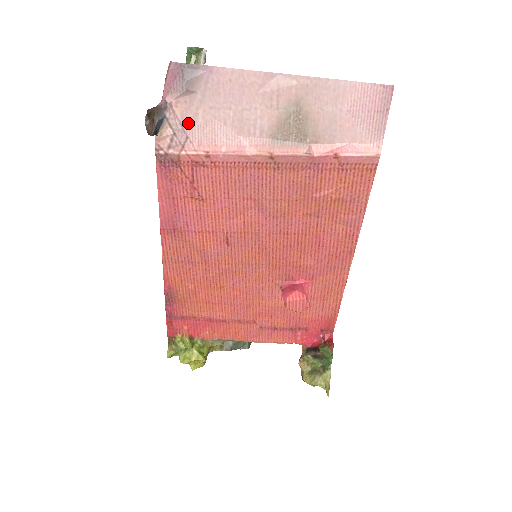
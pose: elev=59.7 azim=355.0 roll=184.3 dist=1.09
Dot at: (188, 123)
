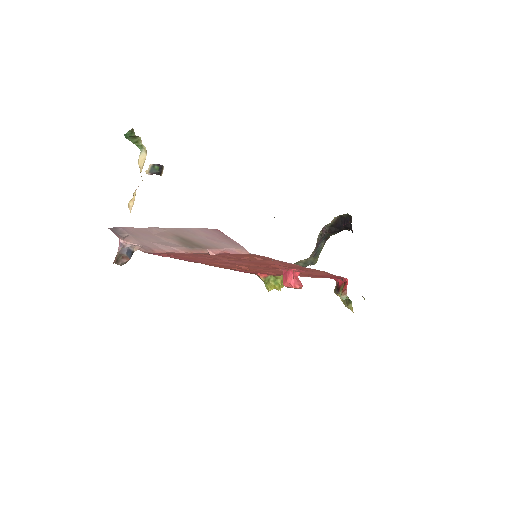
Dot at: (142, 243)
